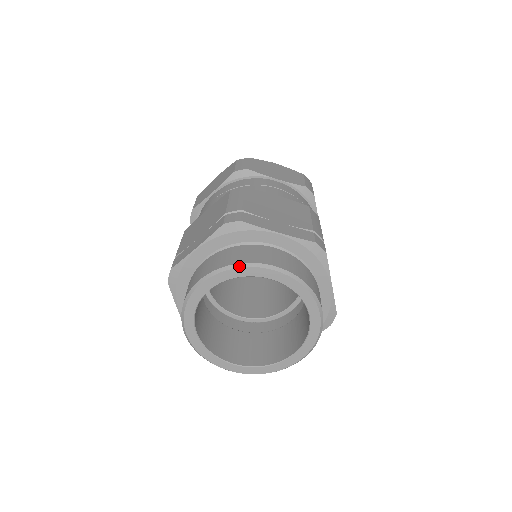
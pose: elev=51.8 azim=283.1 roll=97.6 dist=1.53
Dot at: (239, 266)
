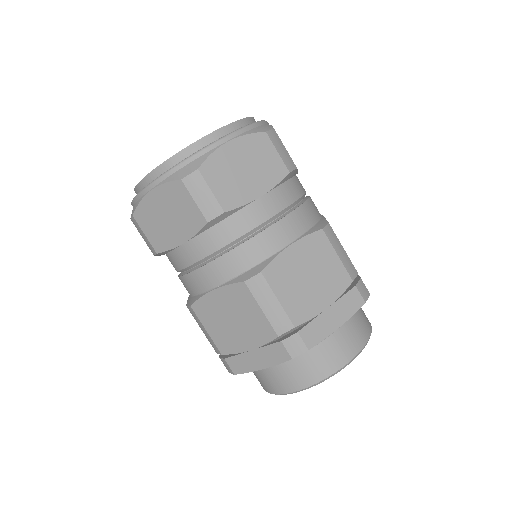
Dot at: occluded
